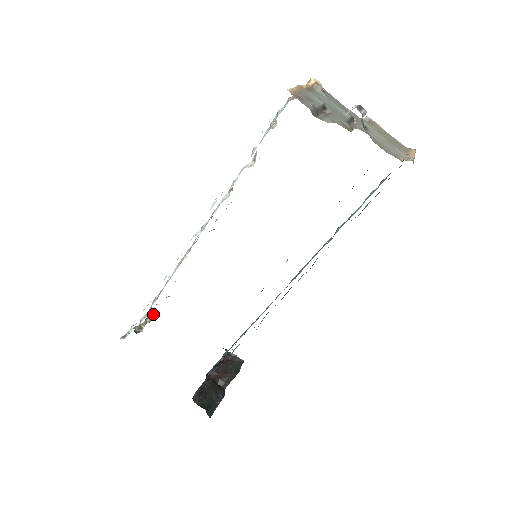
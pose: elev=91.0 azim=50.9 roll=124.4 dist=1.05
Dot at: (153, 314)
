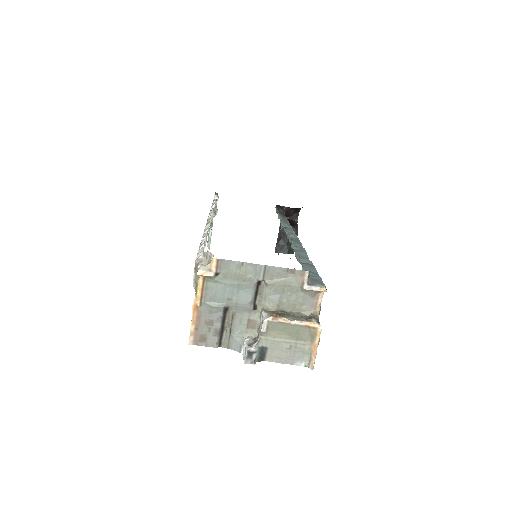
Dot at: (217, 193)
